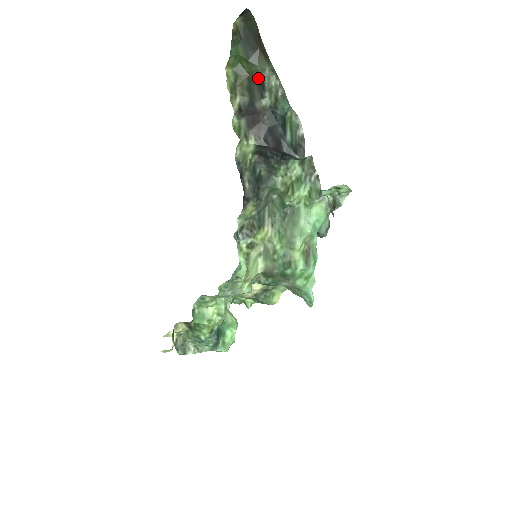
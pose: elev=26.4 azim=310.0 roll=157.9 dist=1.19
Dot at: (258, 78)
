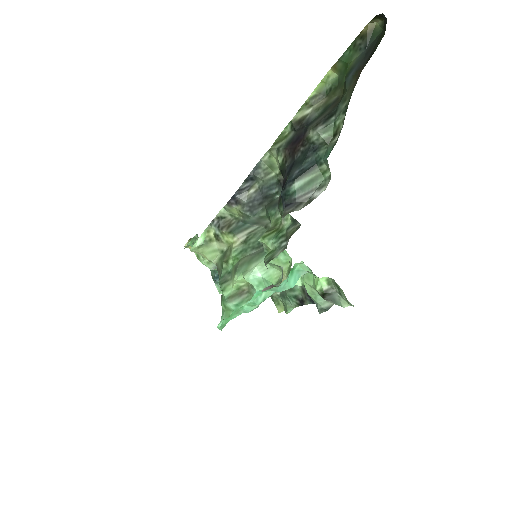
Dot at: (338, 104)
